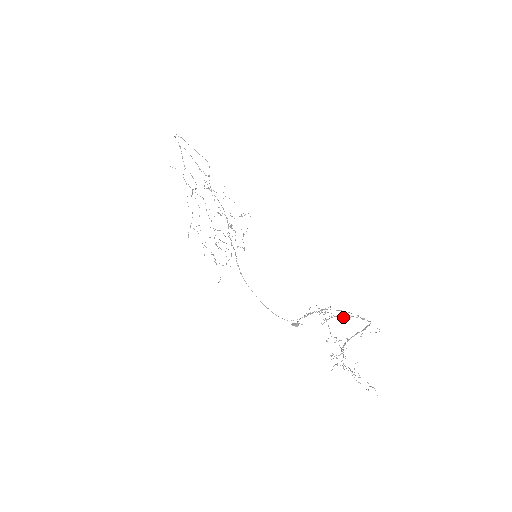
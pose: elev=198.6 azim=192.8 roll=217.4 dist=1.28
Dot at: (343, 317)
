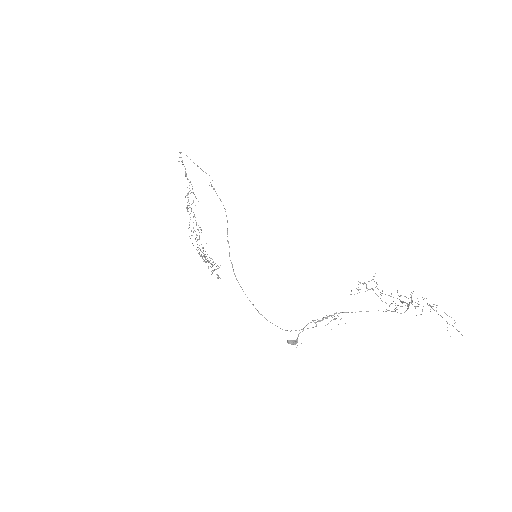
Dot at: occluded
